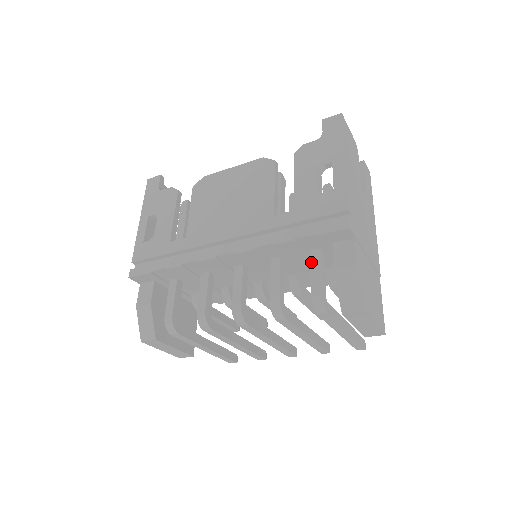
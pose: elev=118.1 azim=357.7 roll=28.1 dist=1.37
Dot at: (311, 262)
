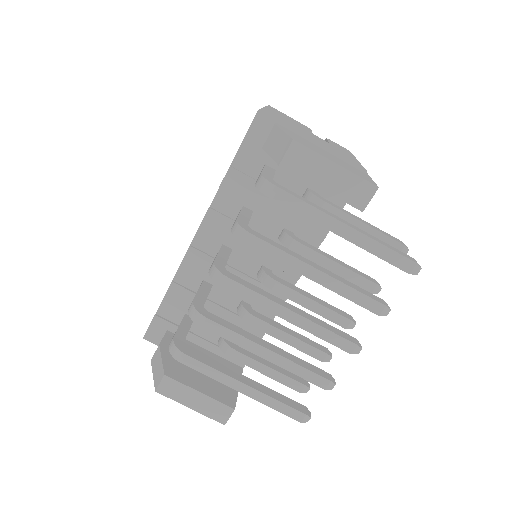
Dot at: occluded
